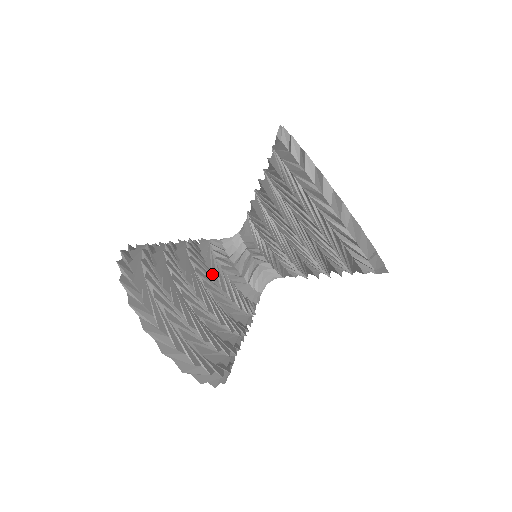
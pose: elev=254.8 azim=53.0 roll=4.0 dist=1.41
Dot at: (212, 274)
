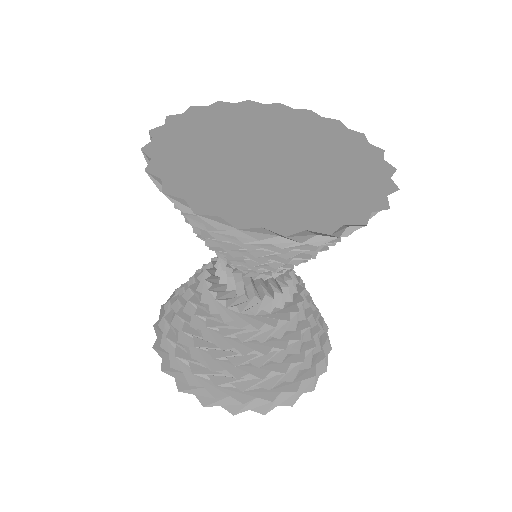
Dot at: (202, 299)
